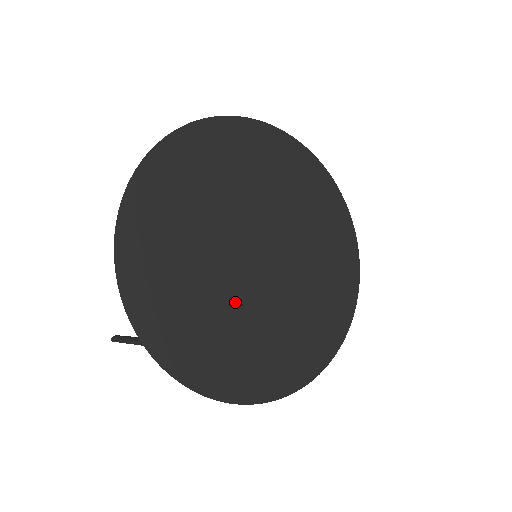
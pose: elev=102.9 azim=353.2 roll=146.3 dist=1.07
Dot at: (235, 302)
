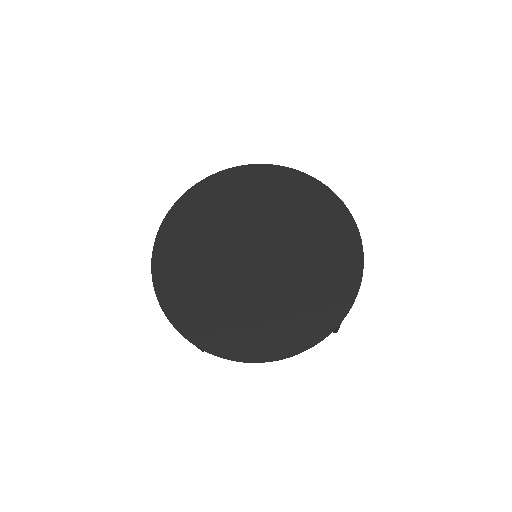
Dot at: (245, 292)
